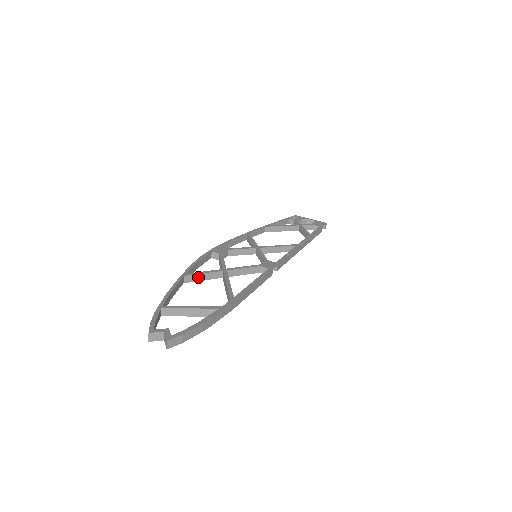
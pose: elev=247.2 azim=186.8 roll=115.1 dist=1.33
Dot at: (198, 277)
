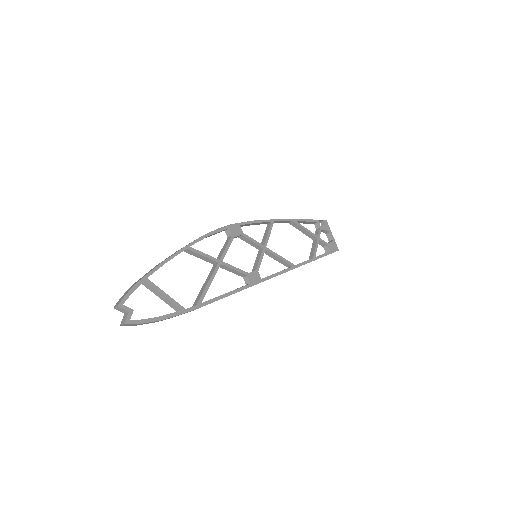
Dot at: (196, 254)
